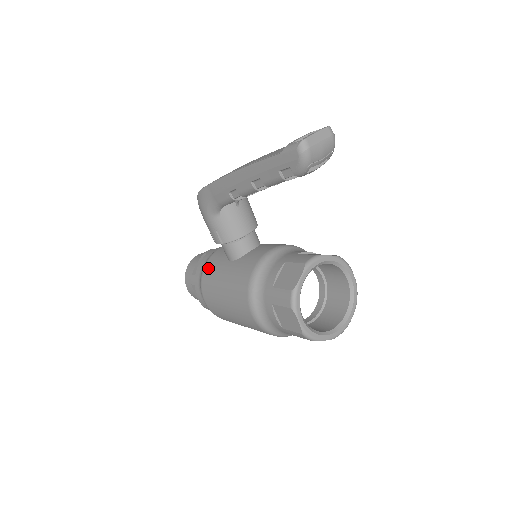
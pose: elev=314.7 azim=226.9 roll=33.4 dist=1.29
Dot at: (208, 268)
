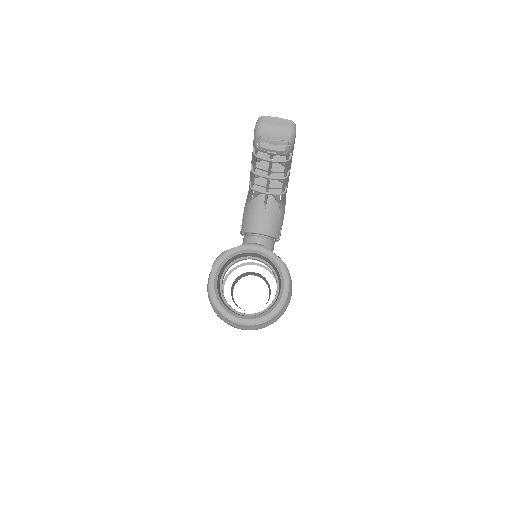
Dot at: occluded
